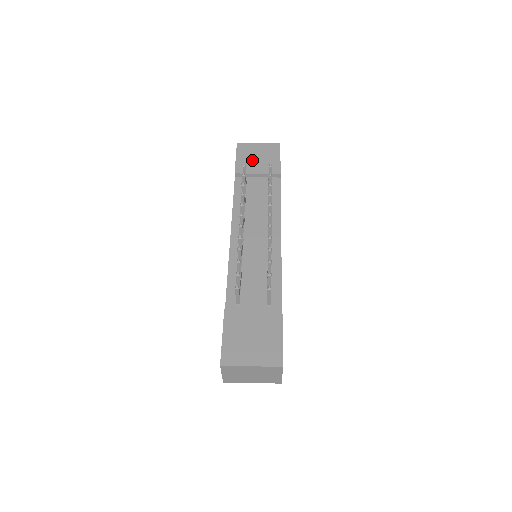
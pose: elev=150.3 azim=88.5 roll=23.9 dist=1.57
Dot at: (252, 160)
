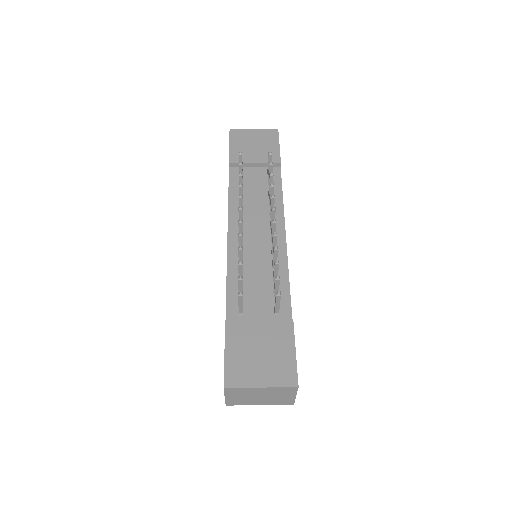
Dot at: (248, 148)
